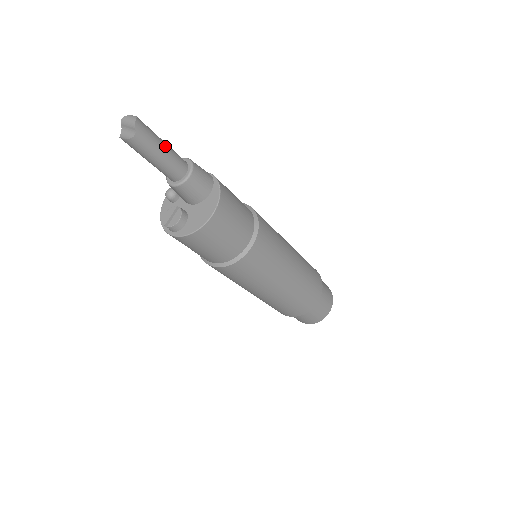
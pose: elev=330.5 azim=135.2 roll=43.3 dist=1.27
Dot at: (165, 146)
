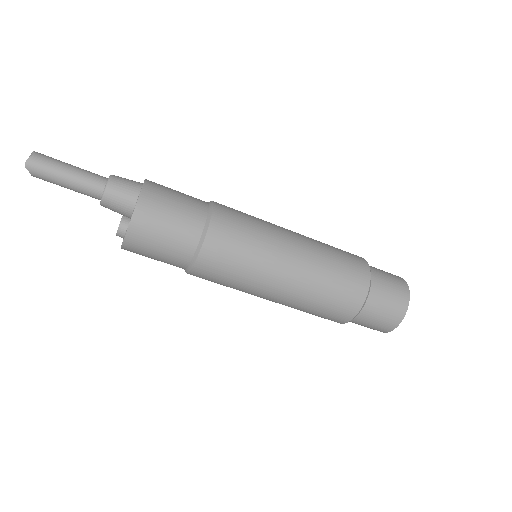
Dot at: (68, 176)
